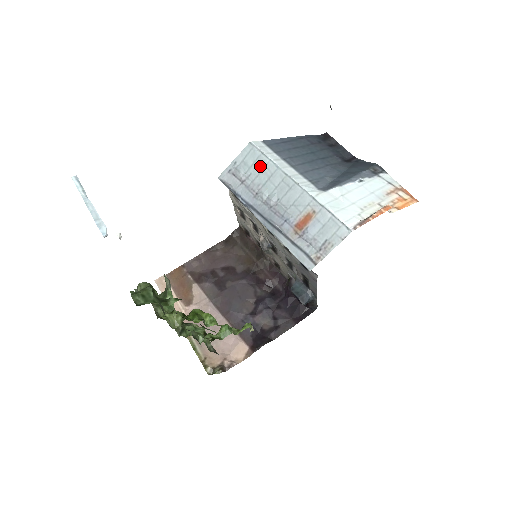
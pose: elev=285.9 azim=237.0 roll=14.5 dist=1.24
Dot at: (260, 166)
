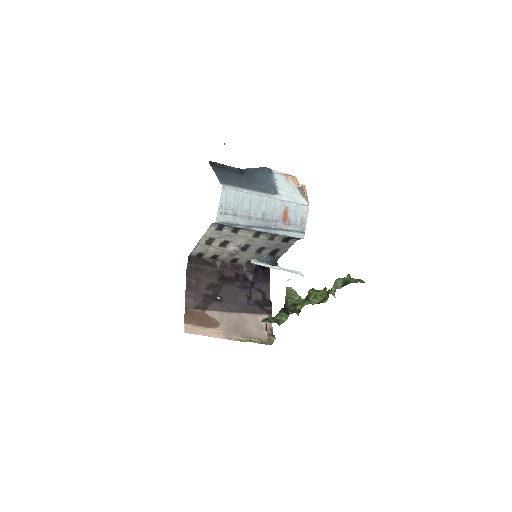
Dot at: (240, 199)
